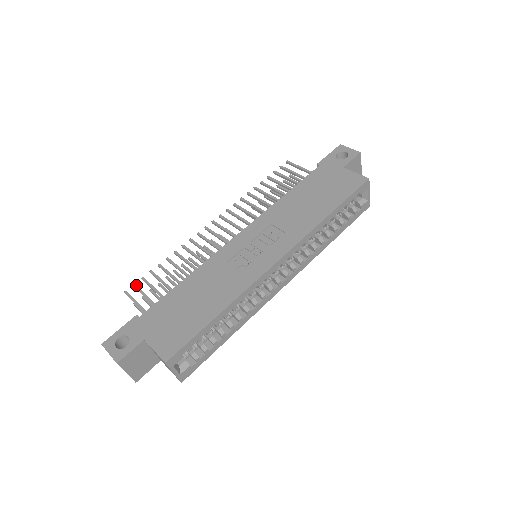
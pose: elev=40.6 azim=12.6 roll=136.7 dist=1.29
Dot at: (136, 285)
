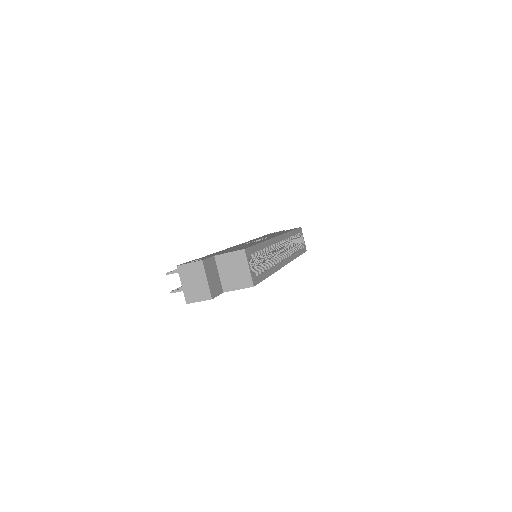
Dot at: (174, 270)
